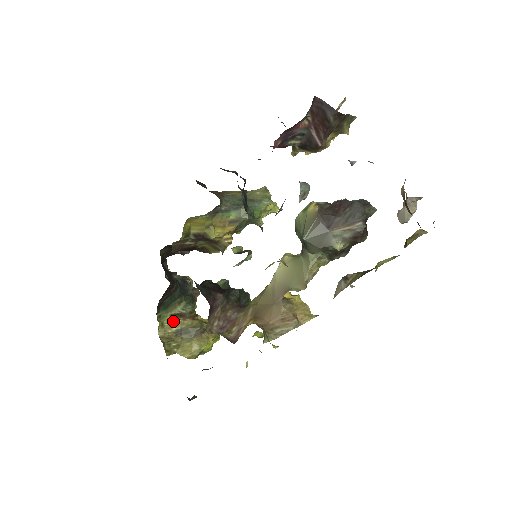
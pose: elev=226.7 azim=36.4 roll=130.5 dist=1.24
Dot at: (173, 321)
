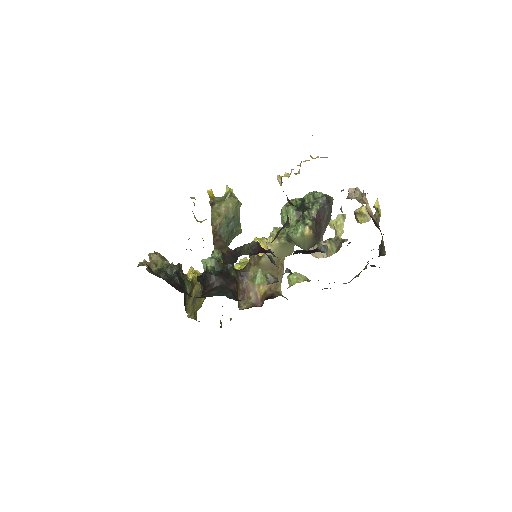
Dot at: (189, 302)
